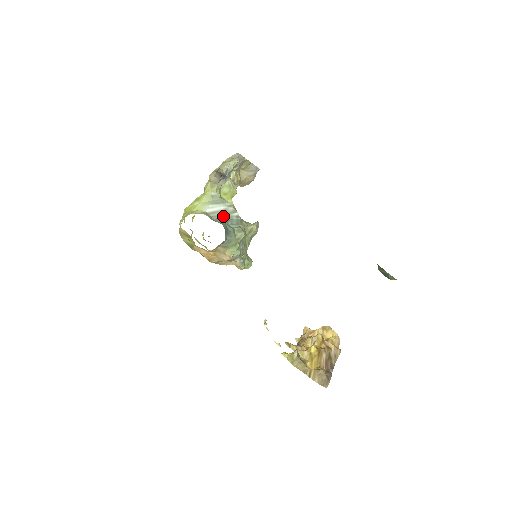
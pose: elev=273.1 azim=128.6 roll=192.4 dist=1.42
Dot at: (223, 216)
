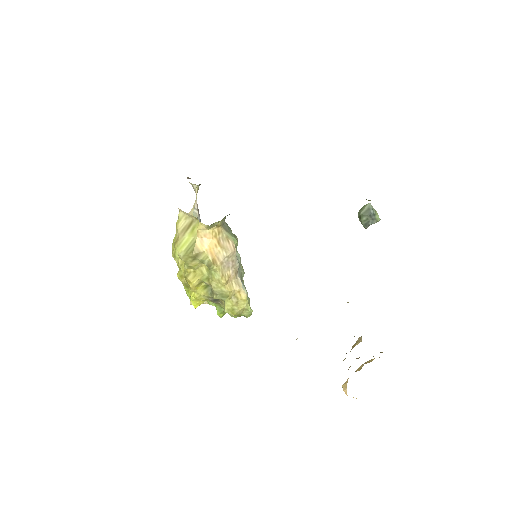
Dot at: occluded
